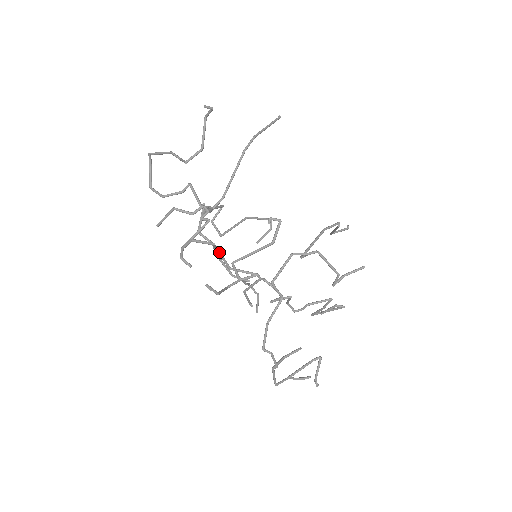
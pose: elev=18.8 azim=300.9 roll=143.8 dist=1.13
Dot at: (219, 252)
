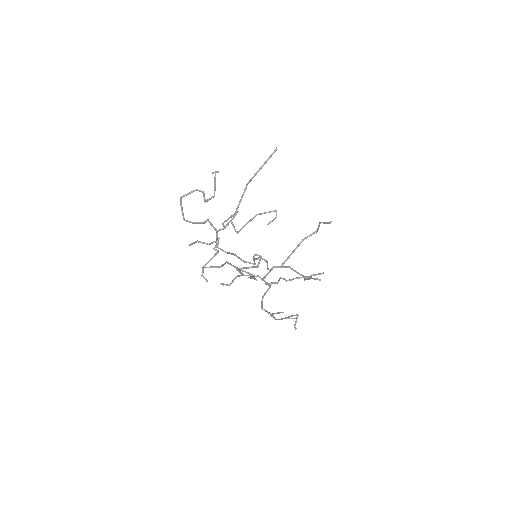
Dot at: (228, 263)
